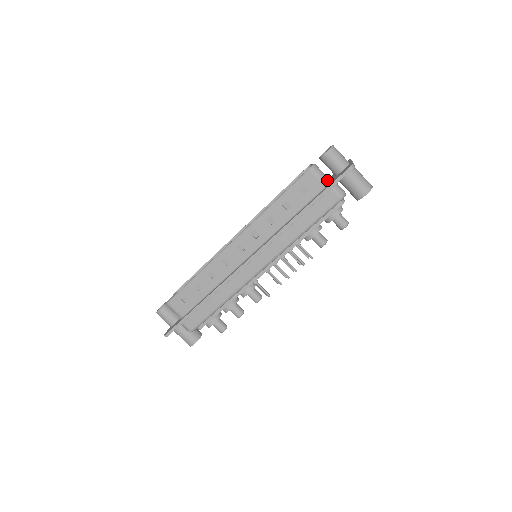
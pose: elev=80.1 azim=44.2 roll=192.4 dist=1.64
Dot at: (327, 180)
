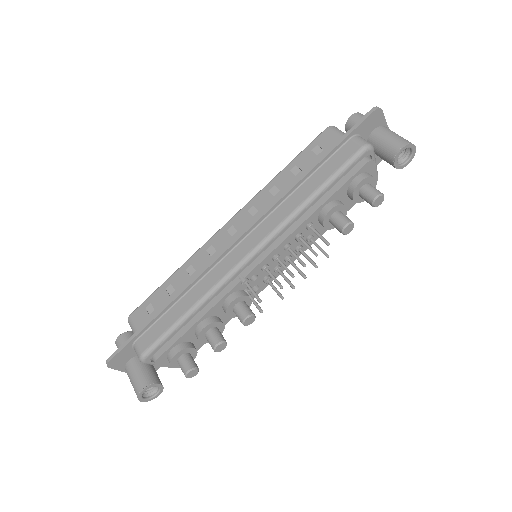
Dot at: occluded
